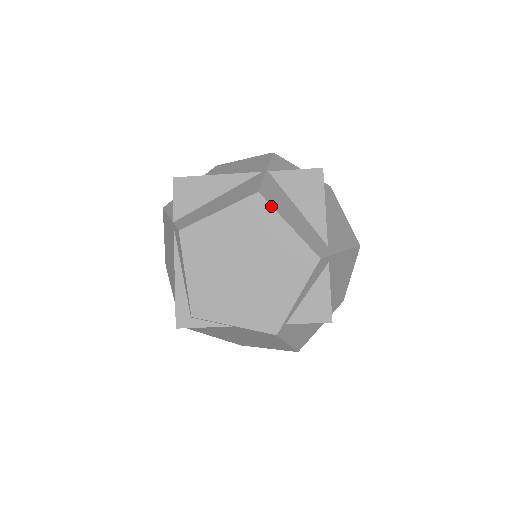
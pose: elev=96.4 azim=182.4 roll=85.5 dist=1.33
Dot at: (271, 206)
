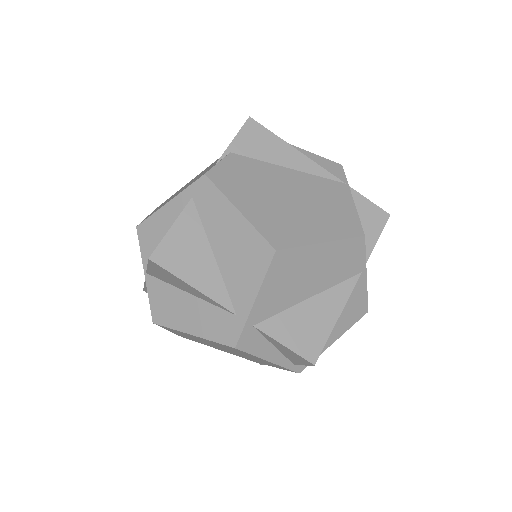
Dot at: (169, 328)
